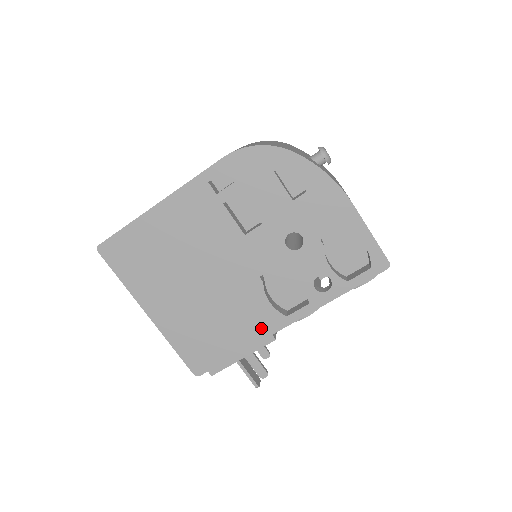
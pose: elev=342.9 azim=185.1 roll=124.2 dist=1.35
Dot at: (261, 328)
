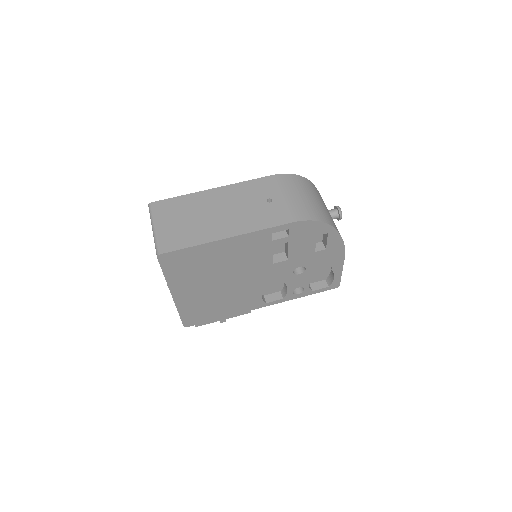
Dot at: (246, 307)
